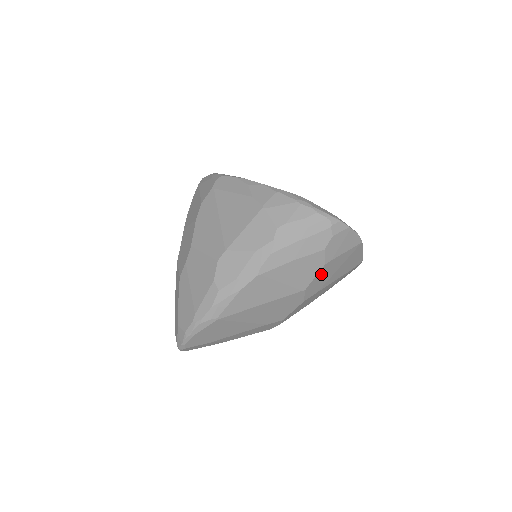
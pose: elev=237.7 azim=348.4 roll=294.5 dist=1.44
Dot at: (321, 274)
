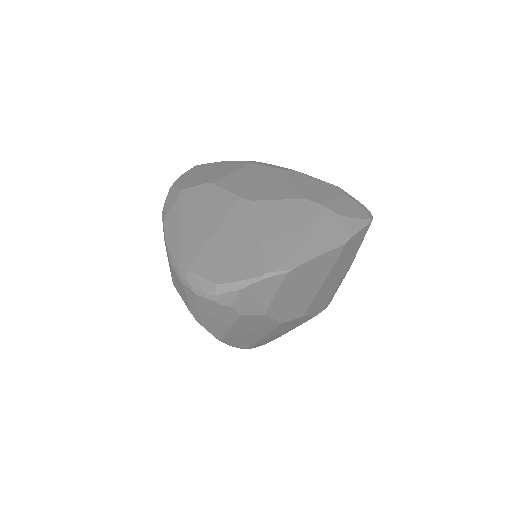
Dot at: (279, 312)
